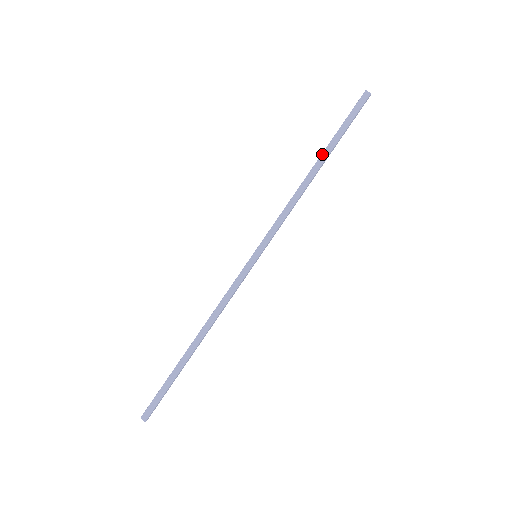
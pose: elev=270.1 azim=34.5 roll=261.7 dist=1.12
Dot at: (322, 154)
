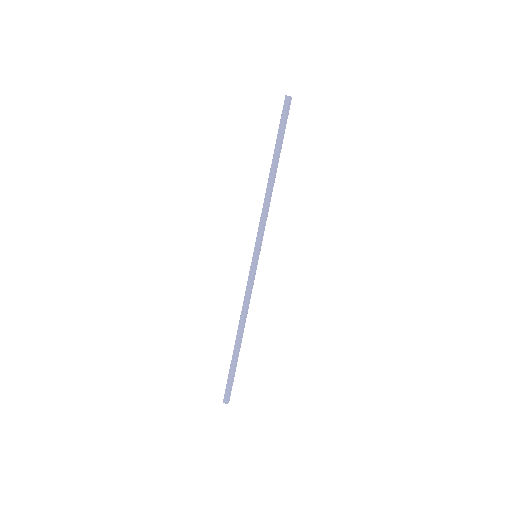
Dot at: (272, 159)
